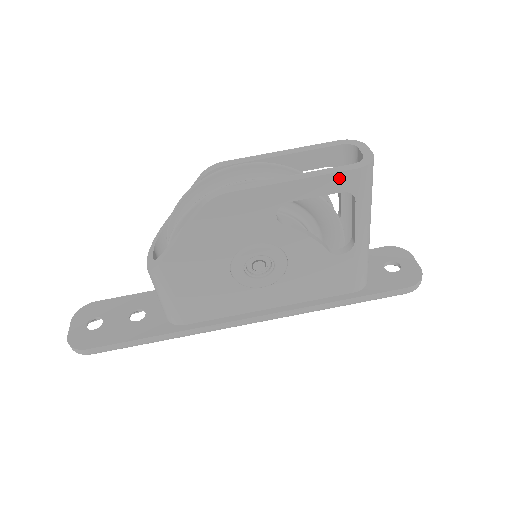
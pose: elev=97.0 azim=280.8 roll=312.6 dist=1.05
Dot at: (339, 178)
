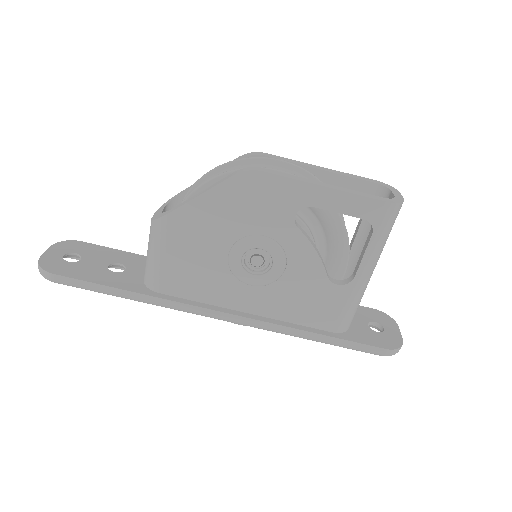
Dot at: (367, 204)
